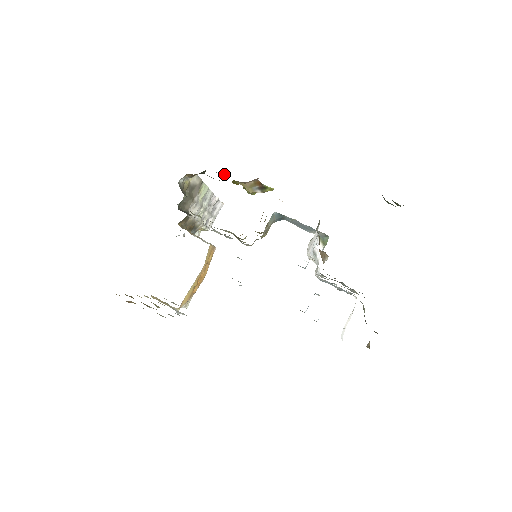
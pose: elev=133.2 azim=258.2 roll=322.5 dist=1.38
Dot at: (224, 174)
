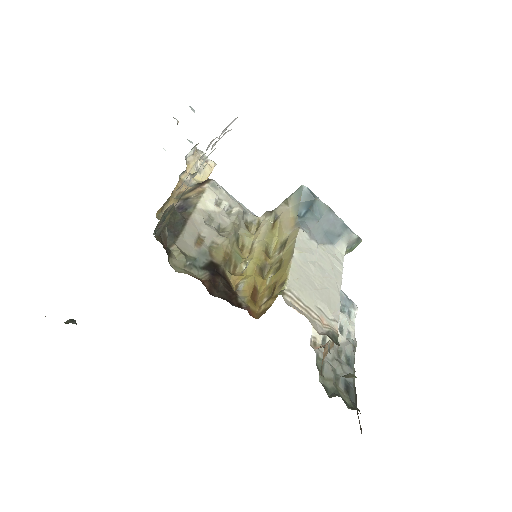
Dot at: occluded
